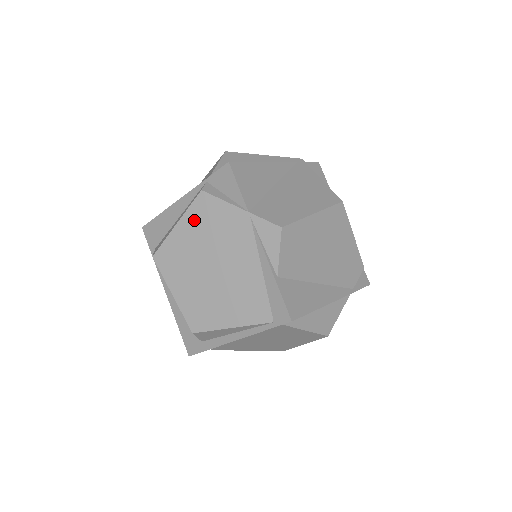
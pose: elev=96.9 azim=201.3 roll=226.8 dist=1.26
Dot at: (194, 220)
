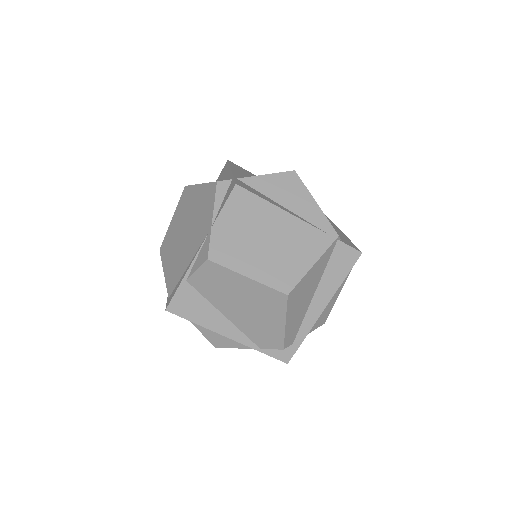
Dot at: (203, 193)
